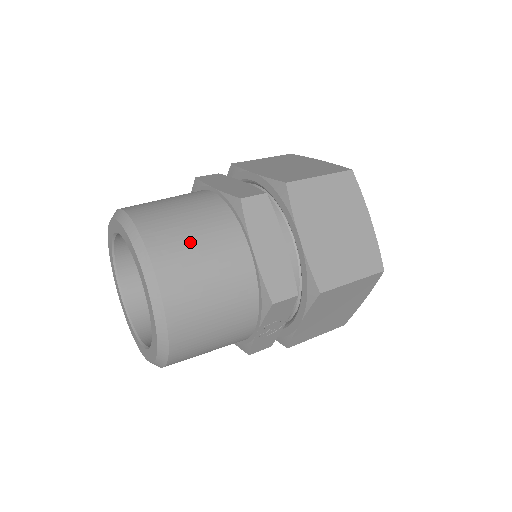
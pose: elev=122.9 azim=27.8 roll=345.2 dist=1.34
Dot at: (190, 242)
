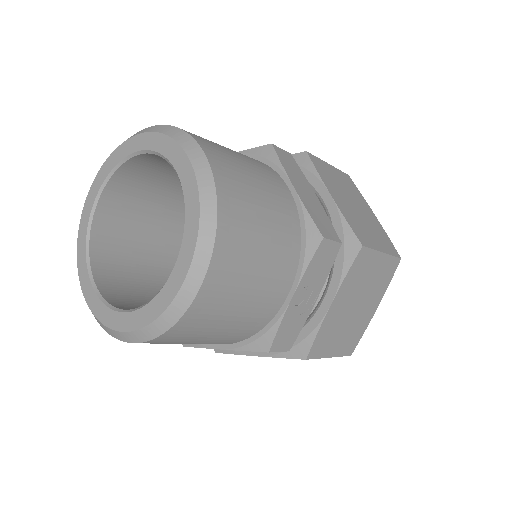
Dot at: (232, 153)
